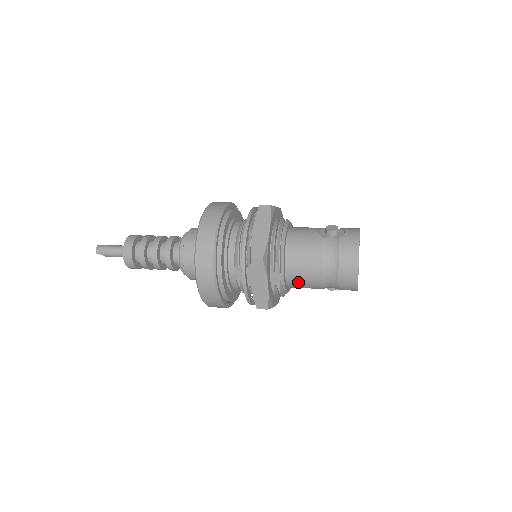
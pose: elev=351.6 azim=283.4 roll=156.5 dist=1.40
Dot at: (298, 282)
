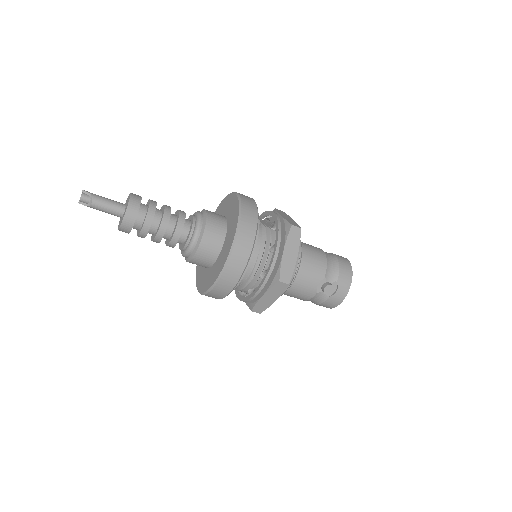
Dot at: (308, 249)
